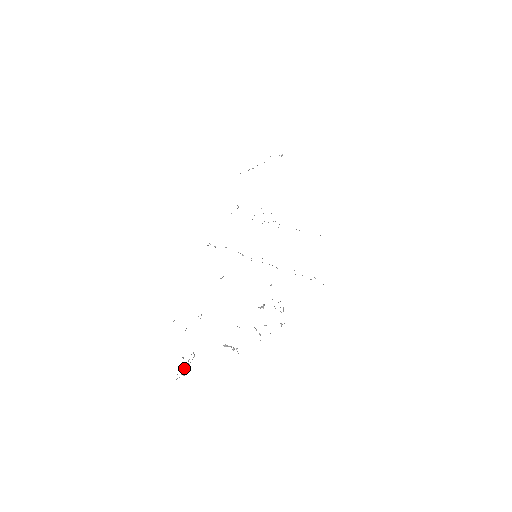
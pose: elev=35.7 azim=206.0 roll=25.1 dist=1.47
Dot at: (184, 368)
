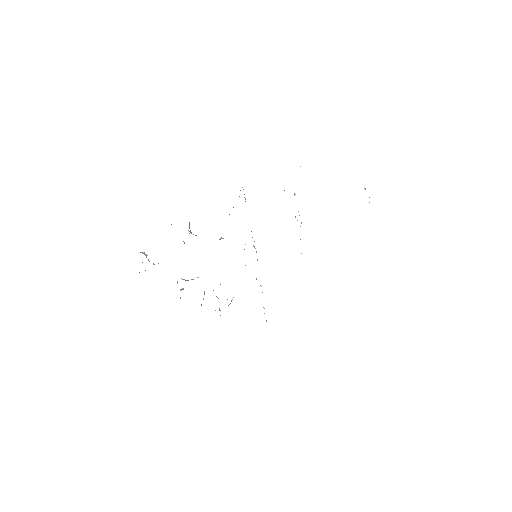
Dot at: occluded
